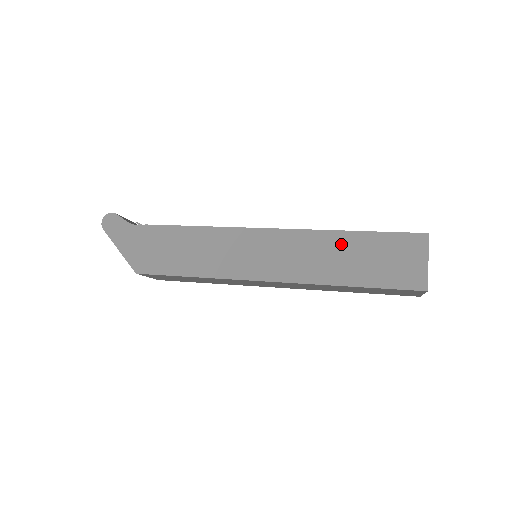
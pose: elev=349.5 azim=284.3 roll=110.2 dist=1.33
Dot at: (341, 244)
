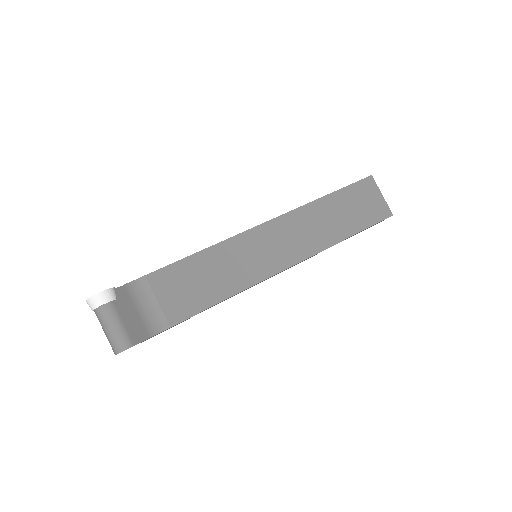
Dot at: occluded
